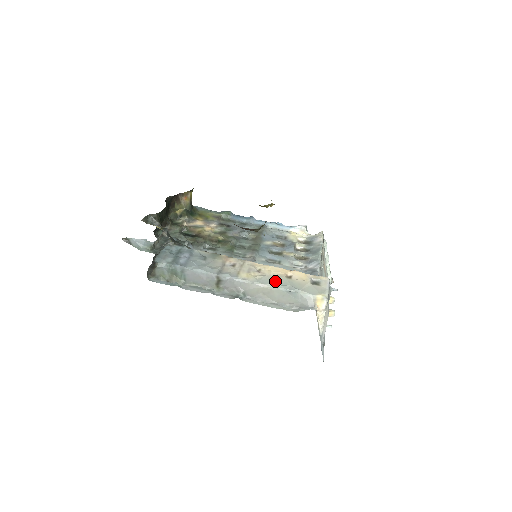
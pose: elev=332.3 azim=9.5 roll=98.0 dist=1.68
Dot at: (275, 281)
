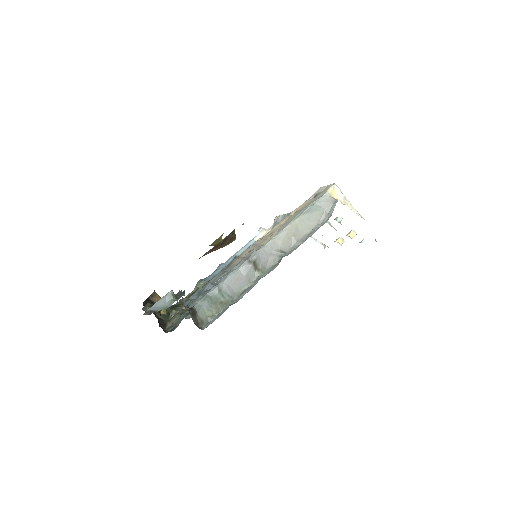
Dot at: (290, 220)
